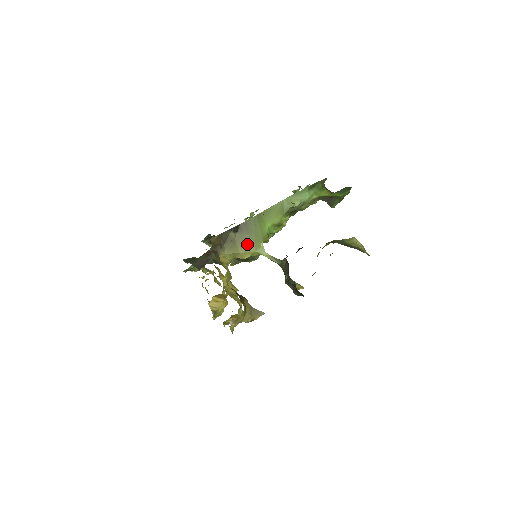
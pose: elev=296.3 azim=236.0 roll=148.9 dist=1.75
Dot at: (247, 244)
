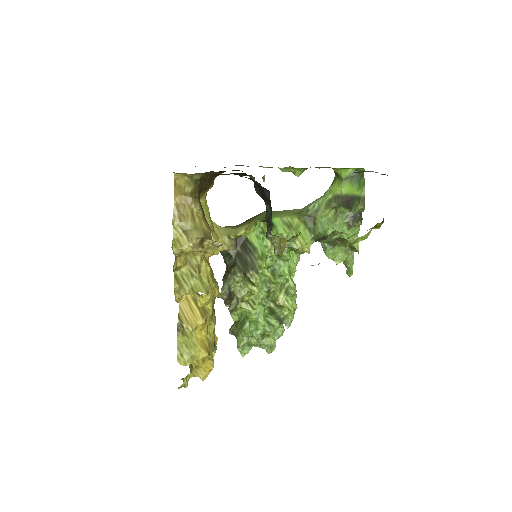
Dot at: (246, 223)
